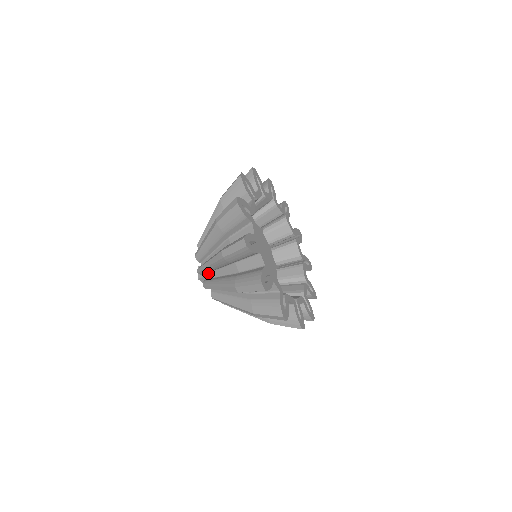
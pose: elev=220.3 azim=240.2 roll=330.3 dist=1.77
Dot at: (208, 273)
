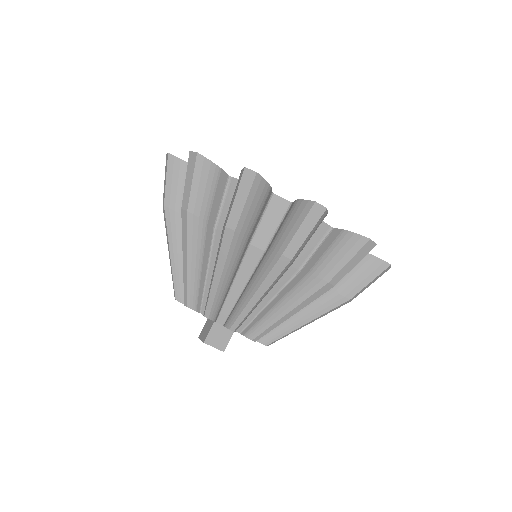
Dot at: (202, 300)
